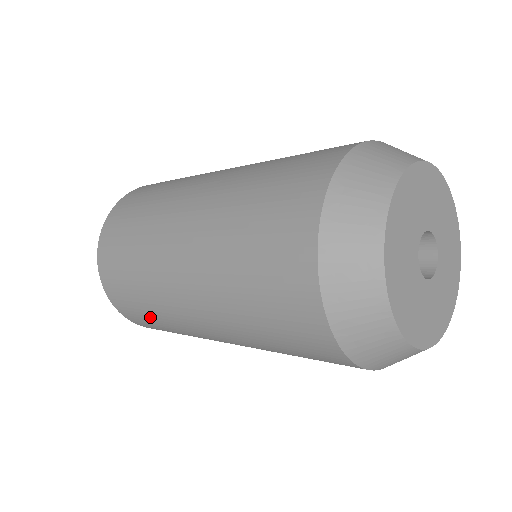
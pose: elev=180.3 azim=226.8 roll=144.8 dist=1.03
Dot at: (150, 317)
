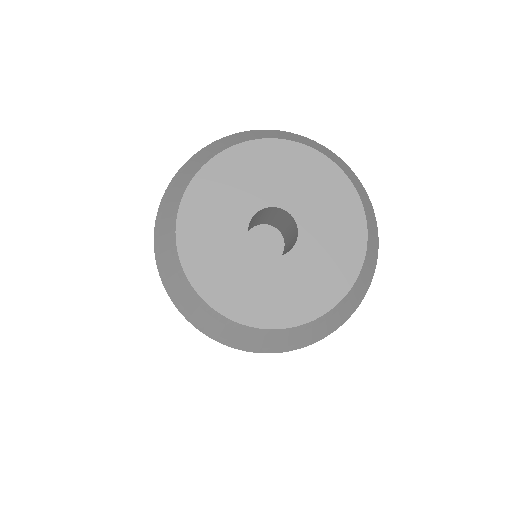
Dot at: occluded
